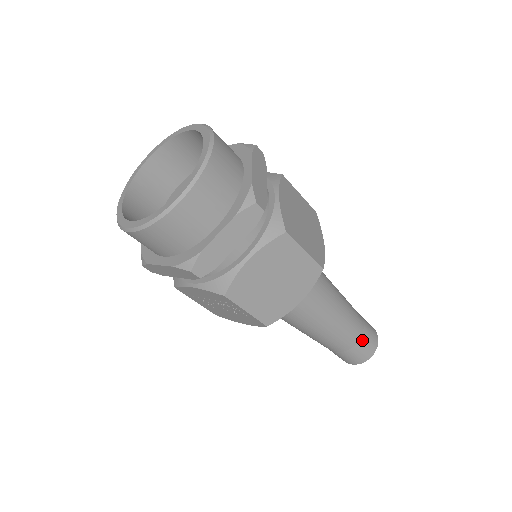
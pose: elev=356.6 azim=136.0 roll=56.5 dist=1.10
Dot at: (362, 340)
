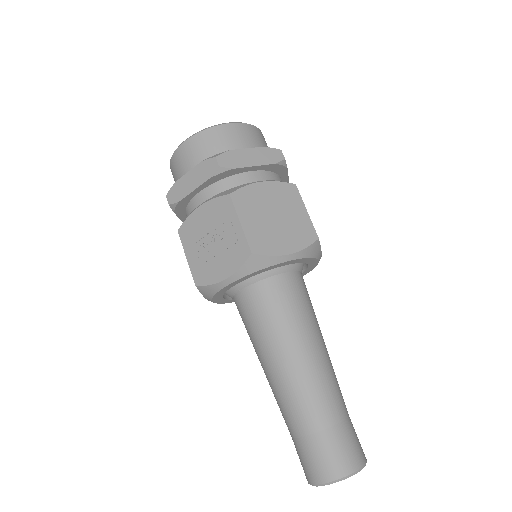
Dot at: (345, 427)
